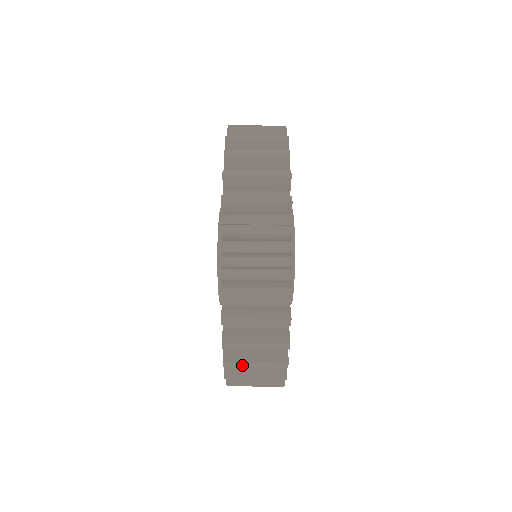
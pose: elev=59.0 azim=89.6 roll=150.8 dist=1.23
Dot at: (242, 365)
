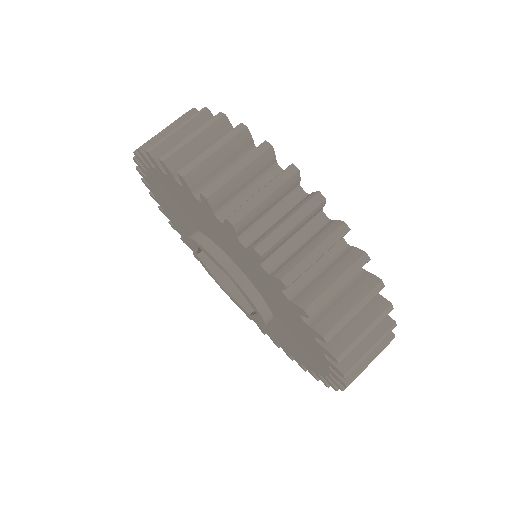
Dot at: (354, 345)
